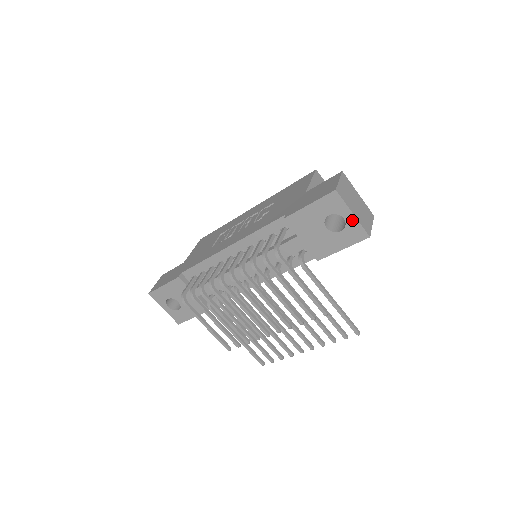
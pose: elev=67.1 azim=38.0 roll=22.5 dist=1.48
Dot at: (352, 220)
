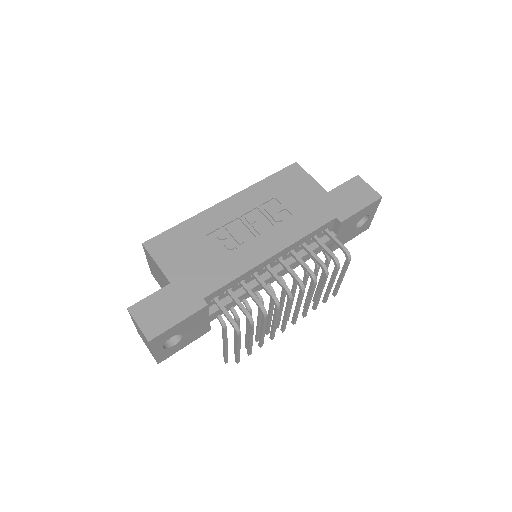
Dot at: (371, 218)
